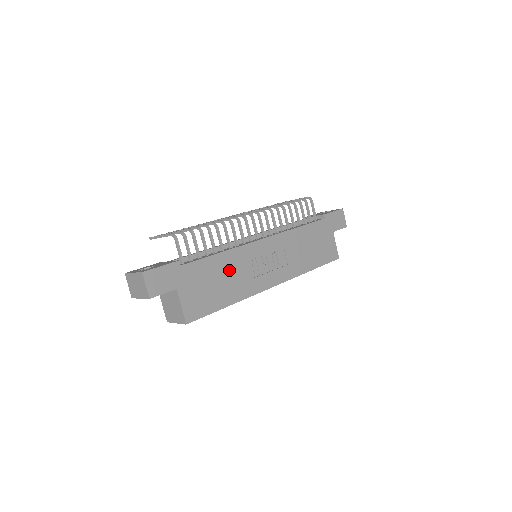
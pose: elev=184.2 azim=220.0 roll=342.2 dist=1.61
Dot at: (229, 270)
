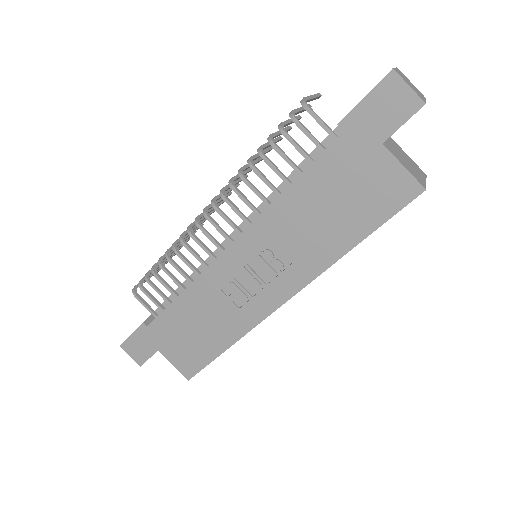
Dot at: (203, 309)
